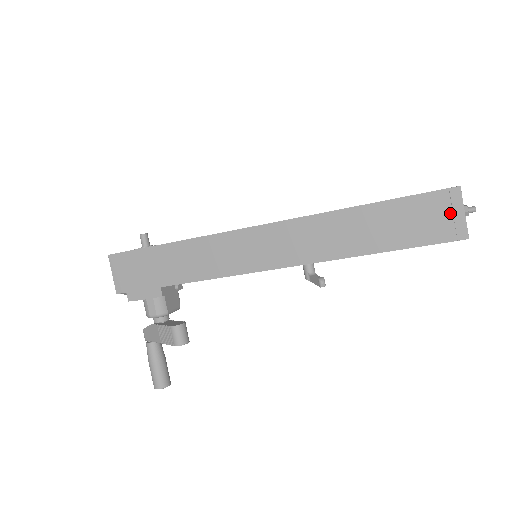
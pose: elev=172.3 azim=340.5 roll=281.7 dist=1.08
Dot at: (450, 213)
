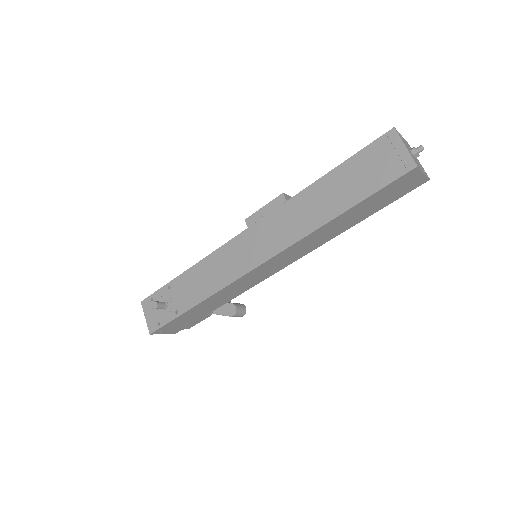
Dot at: (413, 180)
